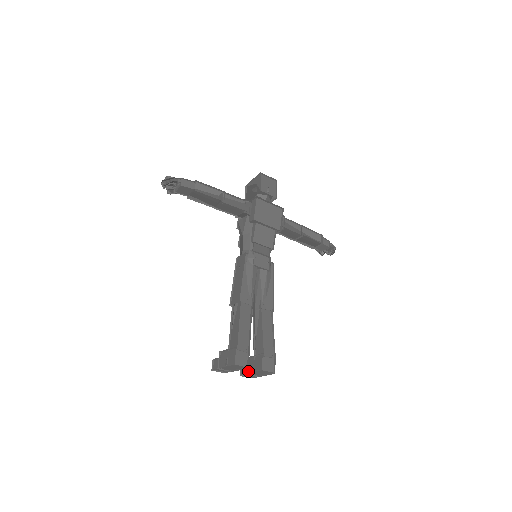
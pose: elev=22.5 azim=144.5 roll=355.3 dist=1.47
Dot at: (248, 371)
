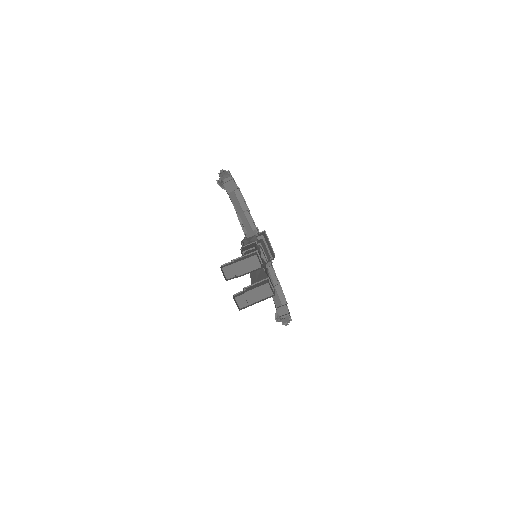
Dot at: (247, 290)
